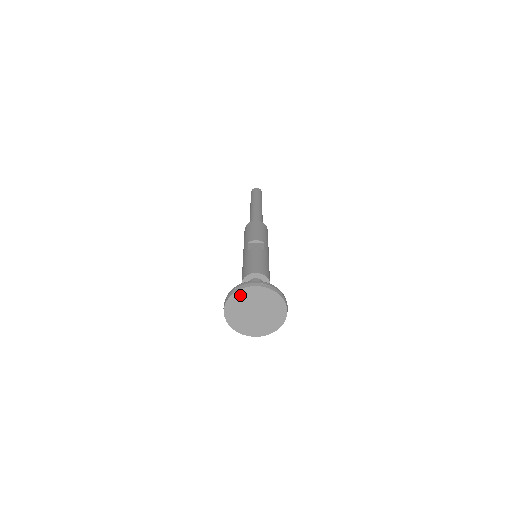
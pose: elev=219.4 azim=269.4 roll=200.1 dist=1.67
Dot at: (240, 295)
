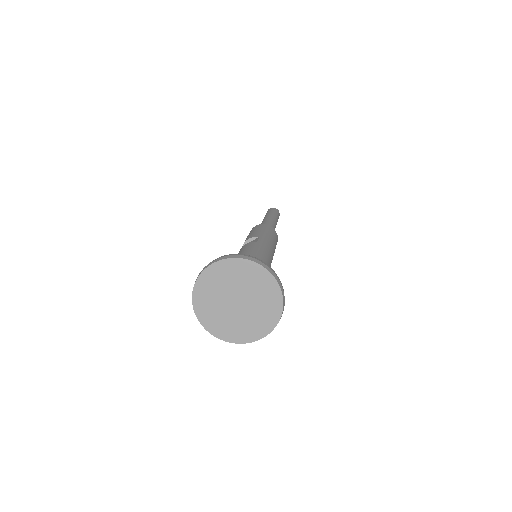
Dot at: (203, 286)
